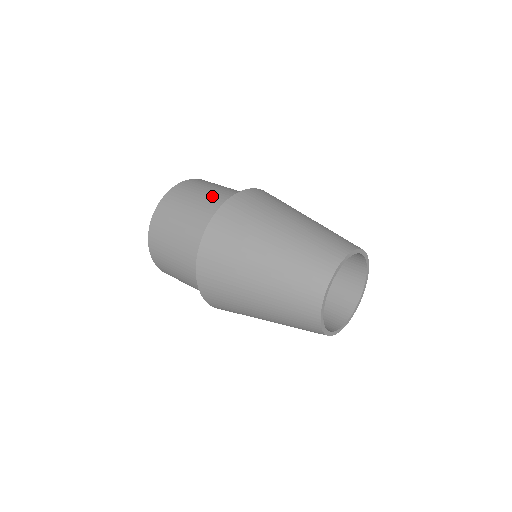
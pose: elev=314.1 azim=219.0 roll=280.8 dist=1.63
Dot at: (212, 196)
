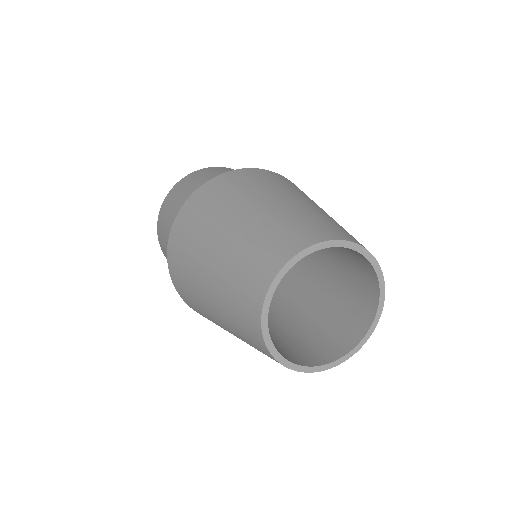
Dot at: occluded
